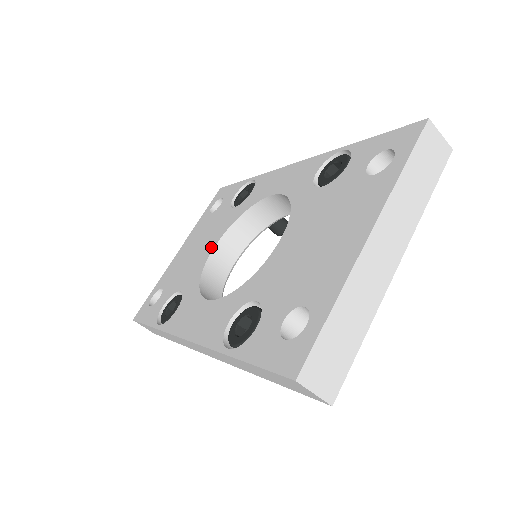
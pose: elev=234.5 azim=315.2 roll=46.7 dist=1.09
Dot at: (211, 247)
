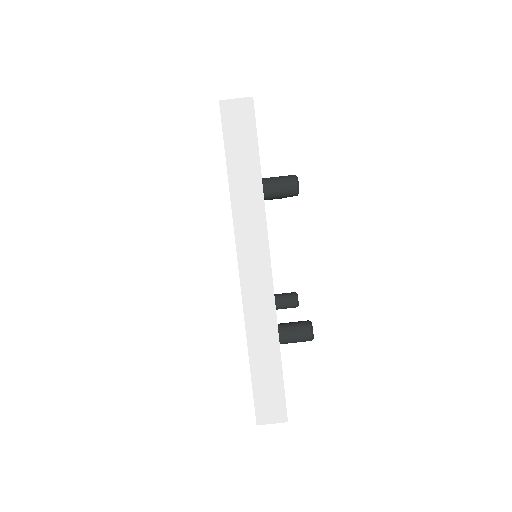
Dot at: occluded
